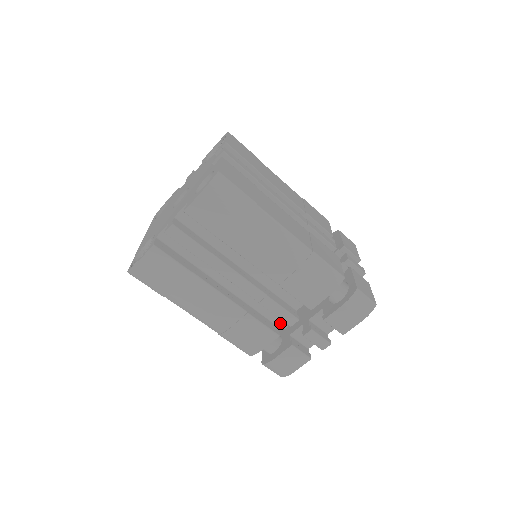
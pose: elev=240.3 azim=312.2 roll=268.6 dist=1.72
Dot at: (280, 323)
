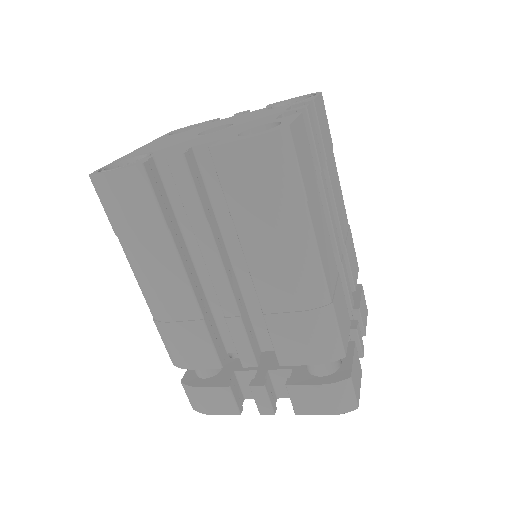
Dot at: (233, 352)
